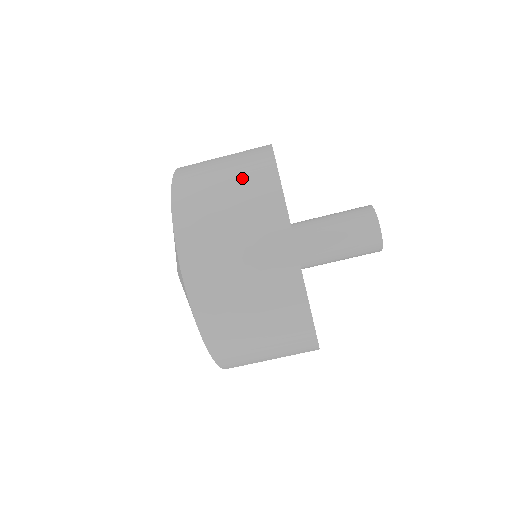
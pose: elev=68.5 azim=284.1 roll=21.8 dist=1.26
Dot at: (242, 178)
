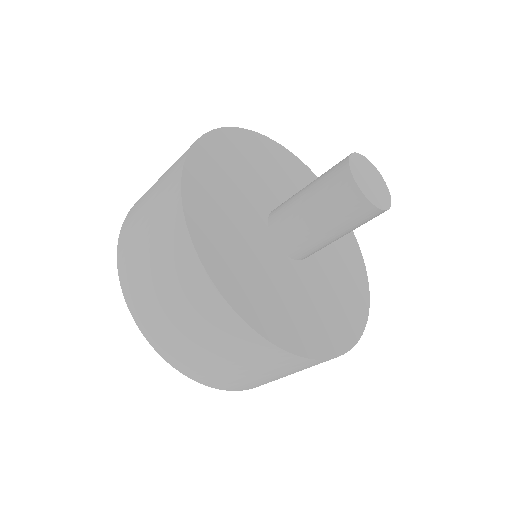
Dot at: occluded
